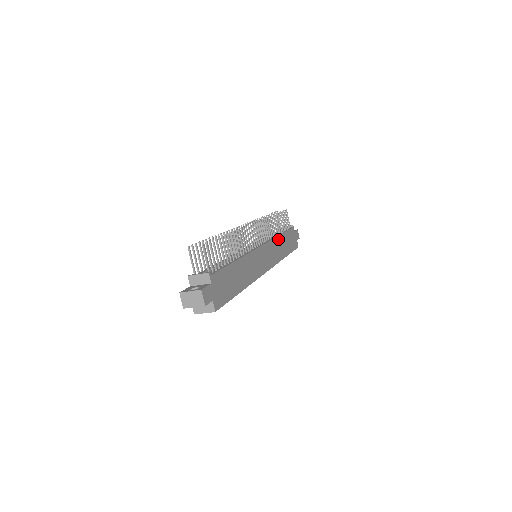
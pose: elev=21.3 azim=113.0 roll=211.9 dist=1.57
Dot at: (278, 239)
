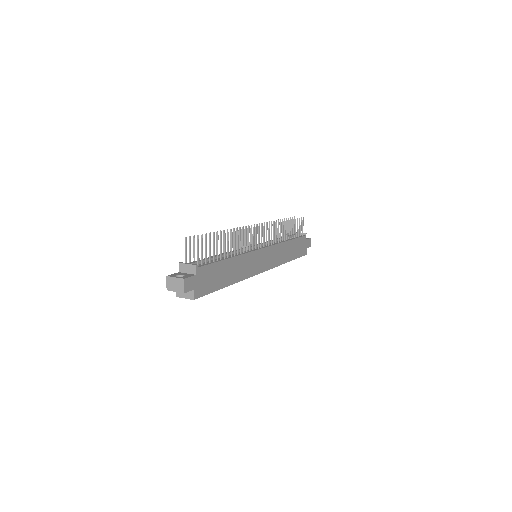
Dot at: (284, 244)
